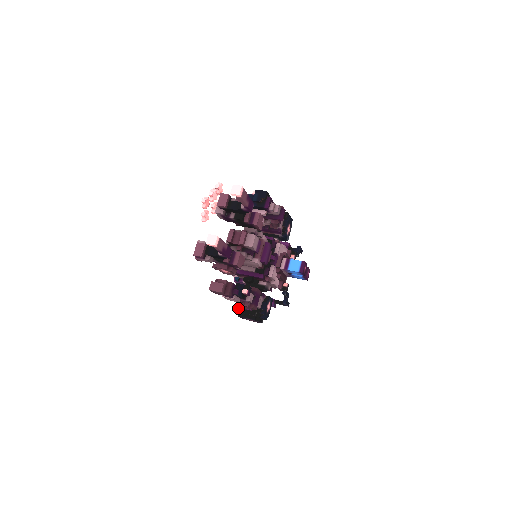
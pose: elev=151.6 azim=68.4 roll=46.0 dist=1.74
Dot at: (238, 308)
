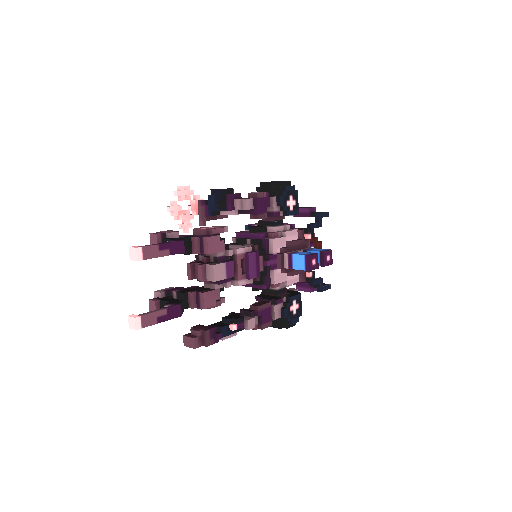
Dot at: occluded
